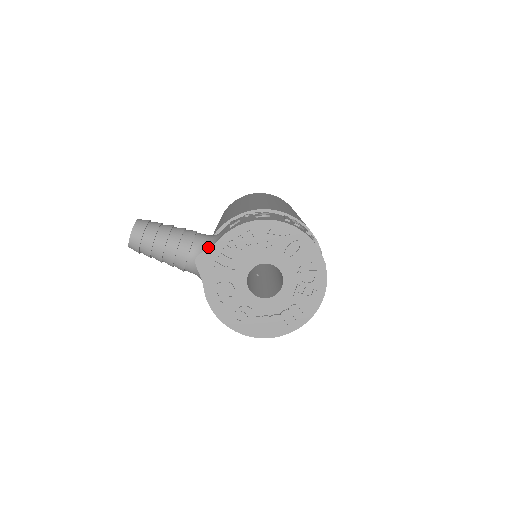
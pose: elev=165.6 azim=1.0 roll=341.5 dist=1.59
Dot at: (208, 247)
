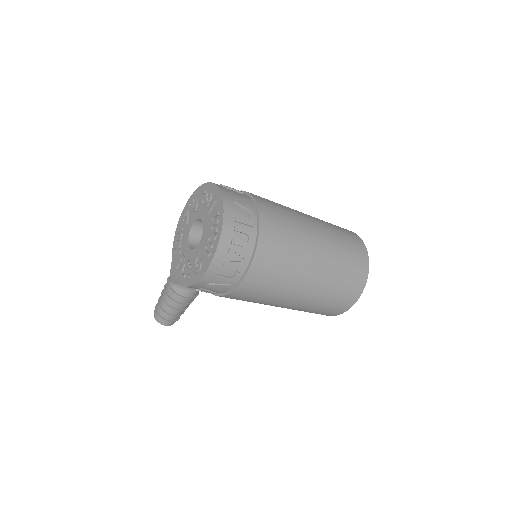
Dot at: (171, 265)
